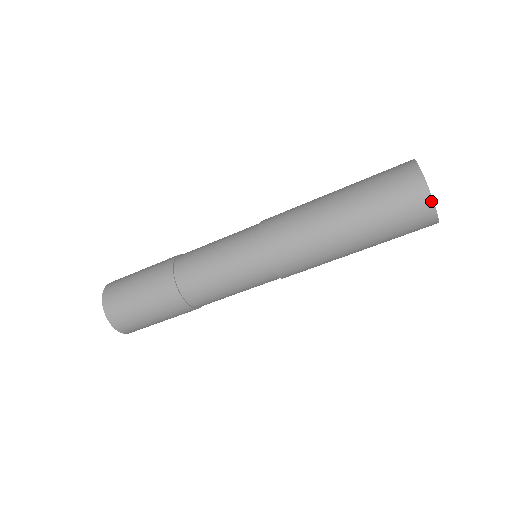
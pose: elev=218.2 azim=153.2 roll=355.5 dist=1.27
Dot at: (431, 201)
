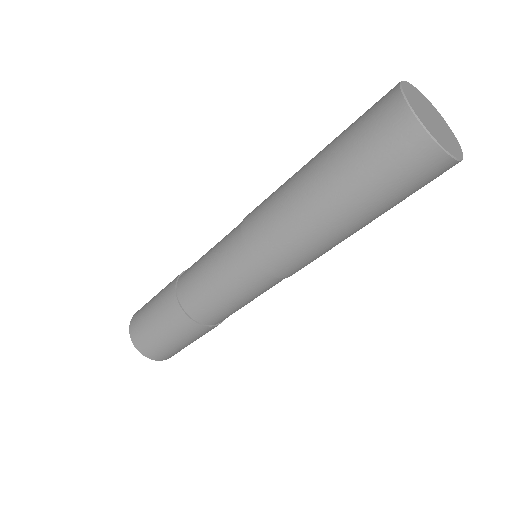
Dot at: (442, 151)
